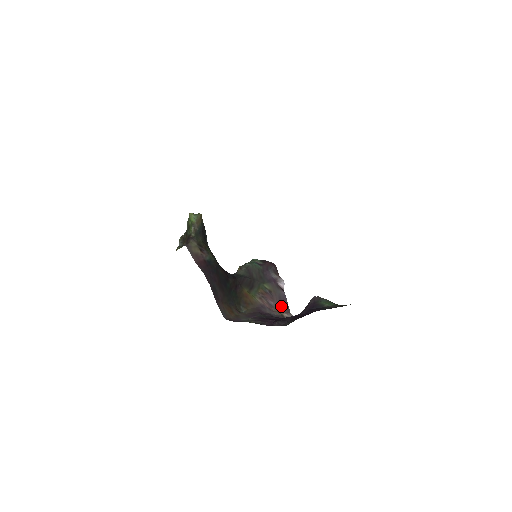
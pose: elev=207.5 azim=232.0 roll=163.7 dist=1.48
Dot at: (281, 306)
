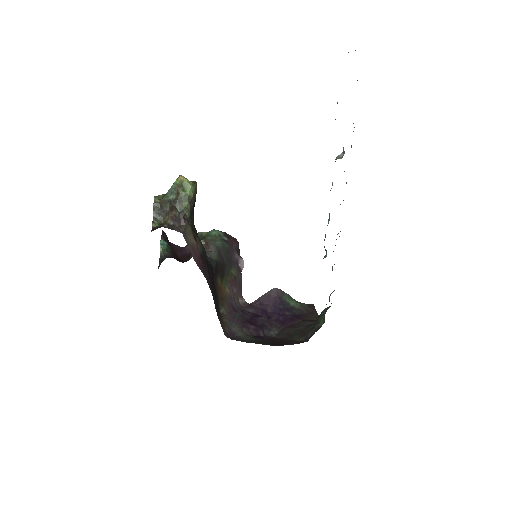
Dot at: (239, 291)
